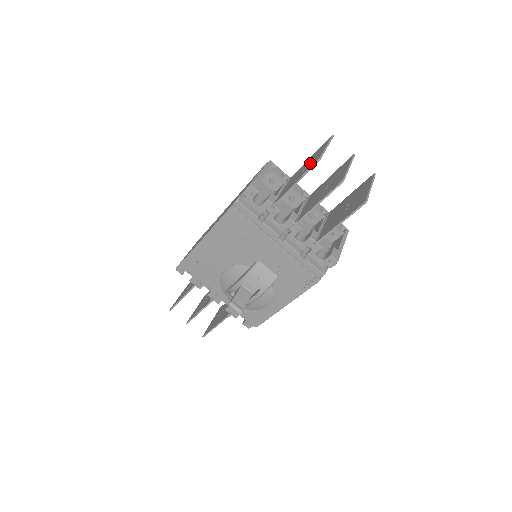
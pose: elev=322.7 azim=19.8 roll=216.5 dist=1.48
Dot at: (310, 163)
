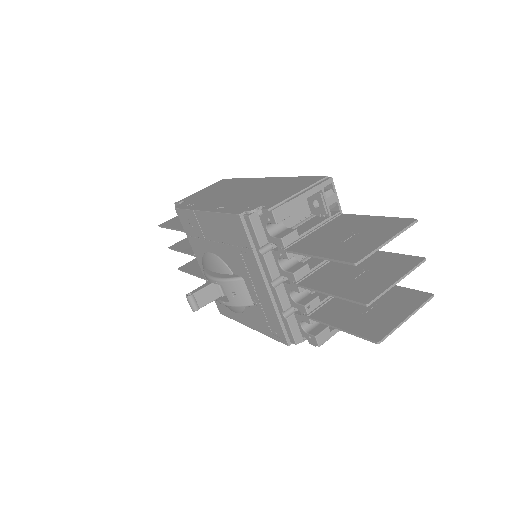
Dot at: (355, 242)
